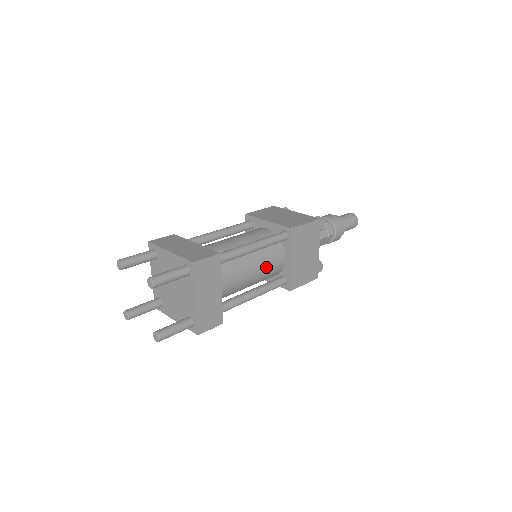
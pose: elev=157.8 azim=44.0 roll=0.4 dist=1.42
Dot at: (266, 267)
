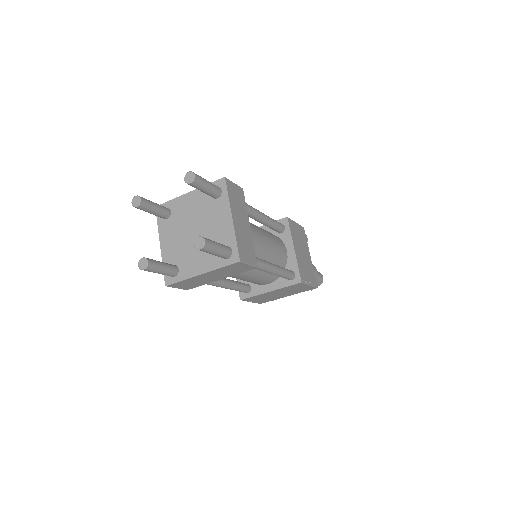
Dot at: (275, 246)
